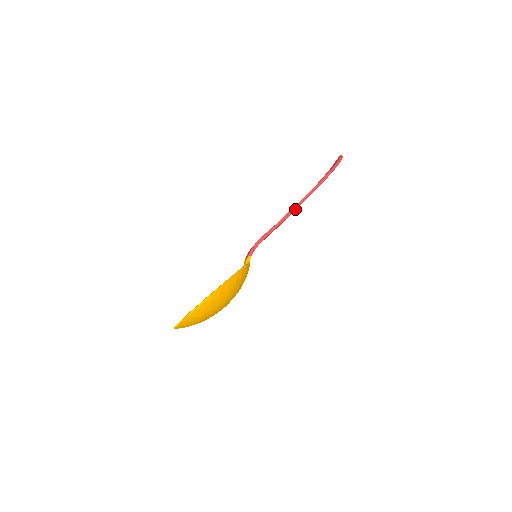
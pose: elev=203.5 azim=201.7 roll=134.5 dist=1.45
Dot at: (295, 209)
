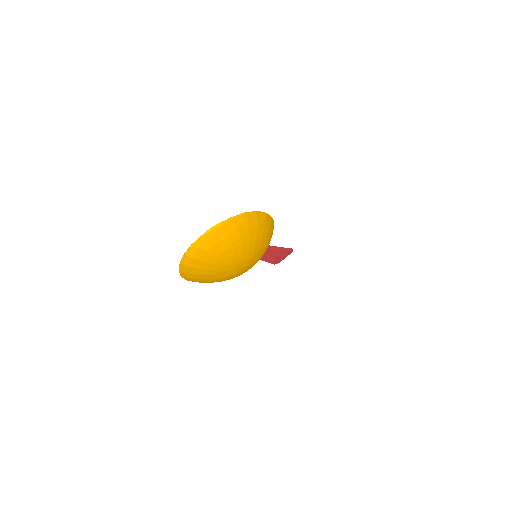
Dot at: (277, 248)
